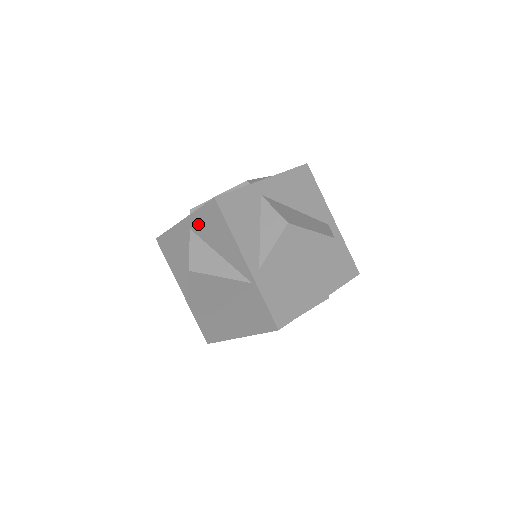
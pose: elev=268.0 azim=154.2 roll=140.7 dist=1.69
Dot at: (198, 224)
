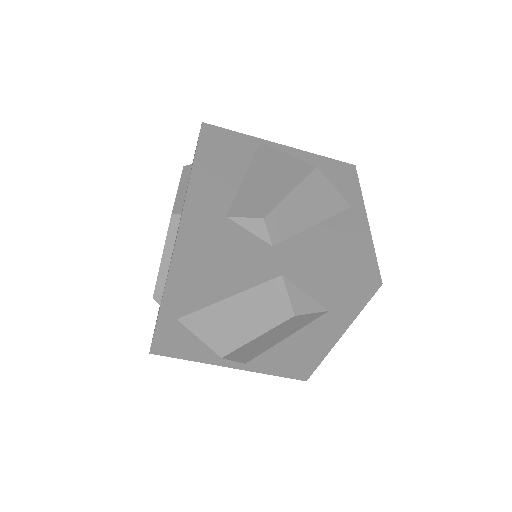
Dot at: occluded
